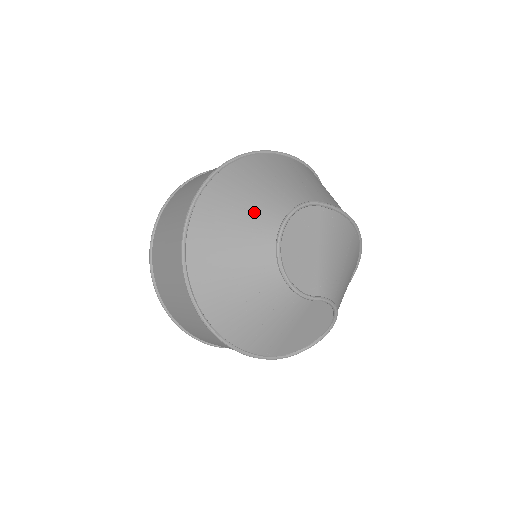
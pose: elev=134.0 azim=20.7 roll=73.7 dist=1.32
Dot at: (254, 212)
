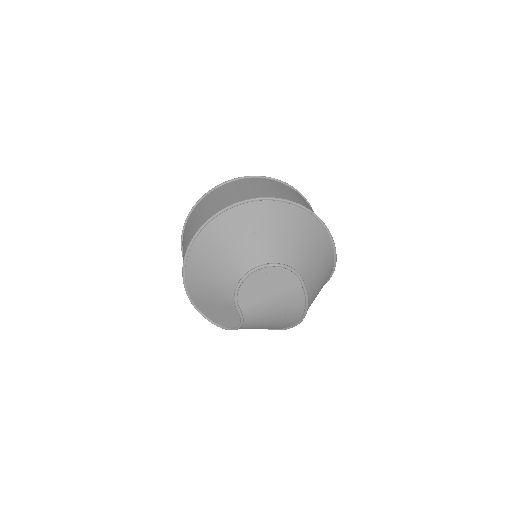
Dot at: (274, 241)
